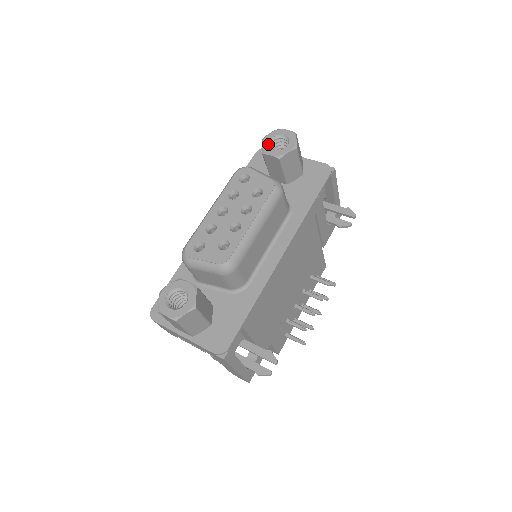
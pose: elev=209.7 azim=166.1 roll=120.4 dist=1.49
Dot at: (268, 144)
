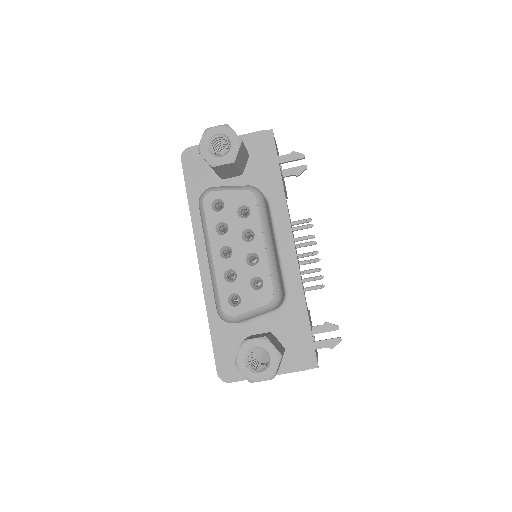
Dot at: (209, 154)
